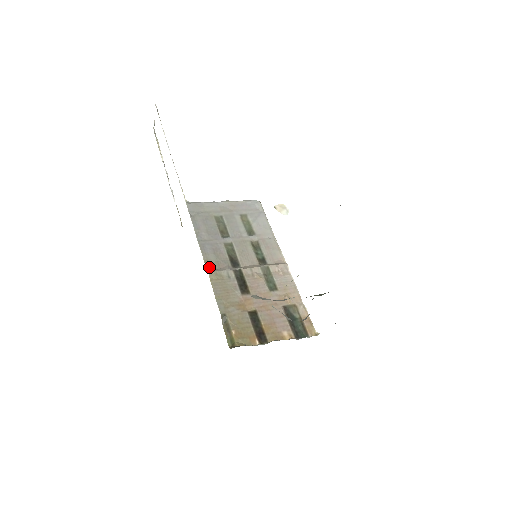
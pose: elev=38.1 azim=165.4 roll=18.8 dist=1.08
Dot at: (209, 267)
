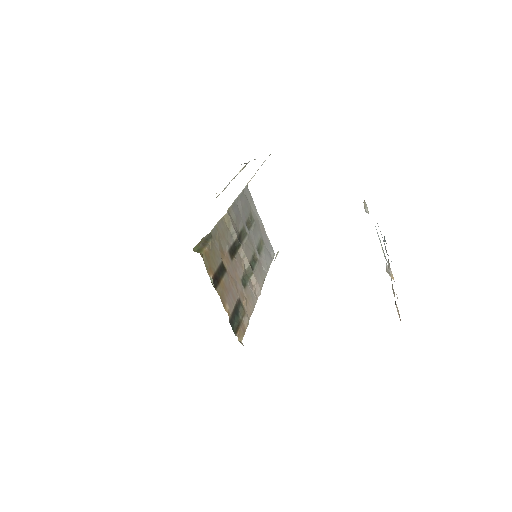
Dot at: (229, 213)
